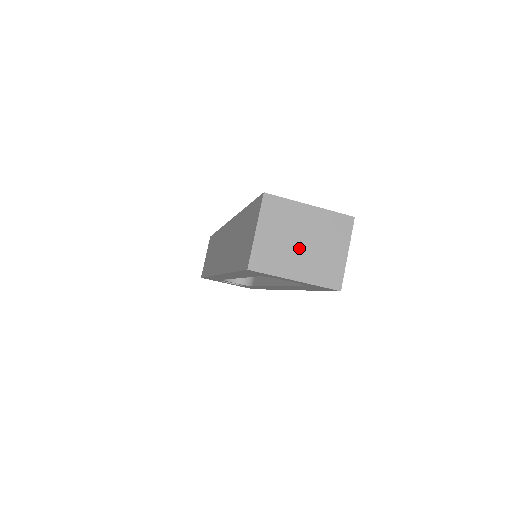
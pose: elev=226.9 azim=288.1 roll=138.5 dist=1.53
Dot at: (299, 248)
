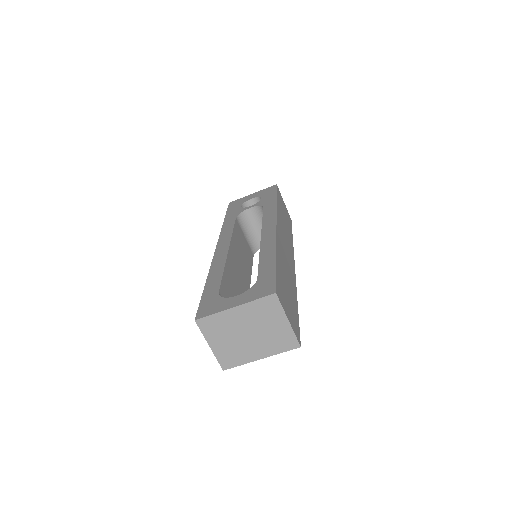
Dot at: (248, 339)
